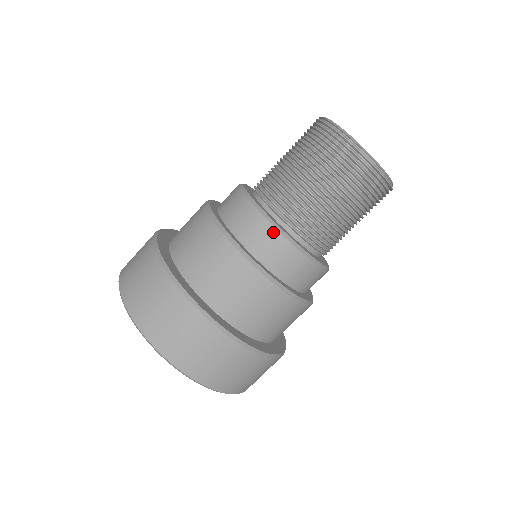
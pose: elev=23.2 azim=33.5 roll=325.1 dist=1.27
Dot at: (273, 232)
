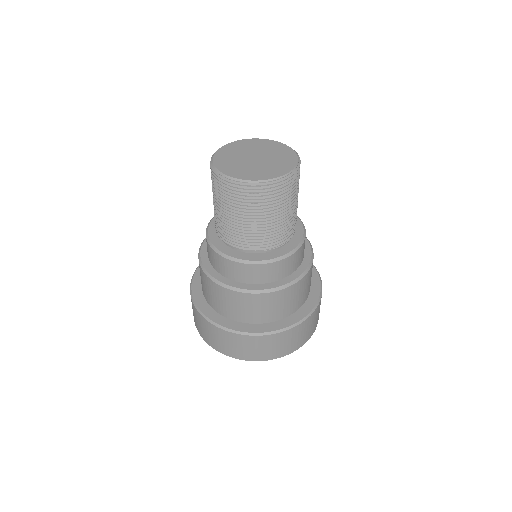
Dot at: (213, 252)
